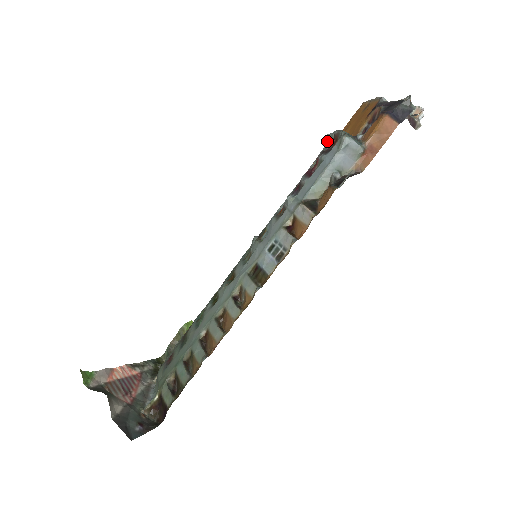
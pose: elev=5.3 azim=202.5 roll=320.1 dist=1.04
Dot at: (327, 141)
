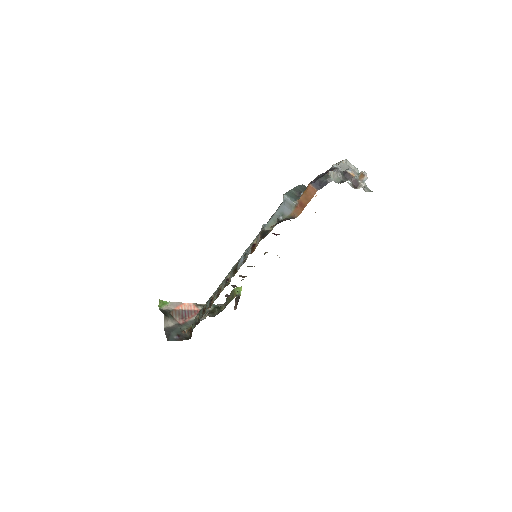
Dot at: occluded
